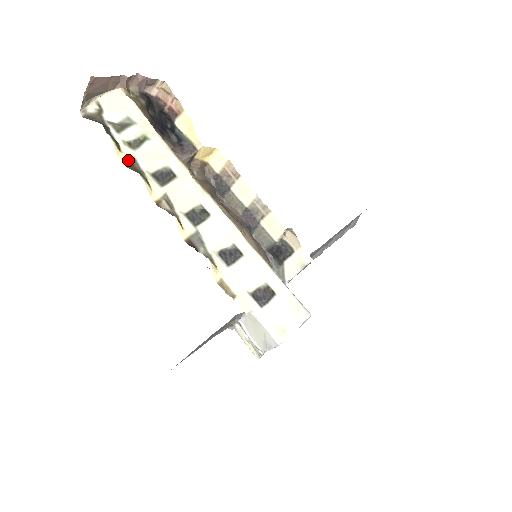
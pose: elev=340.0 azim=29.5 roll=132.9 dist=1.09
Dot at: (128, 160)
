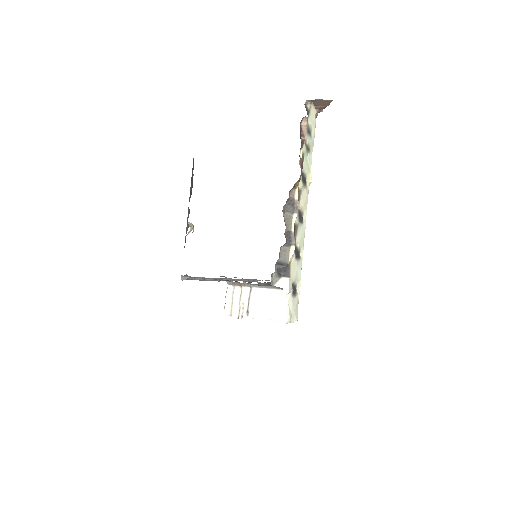
Dot at: (303, 152)
